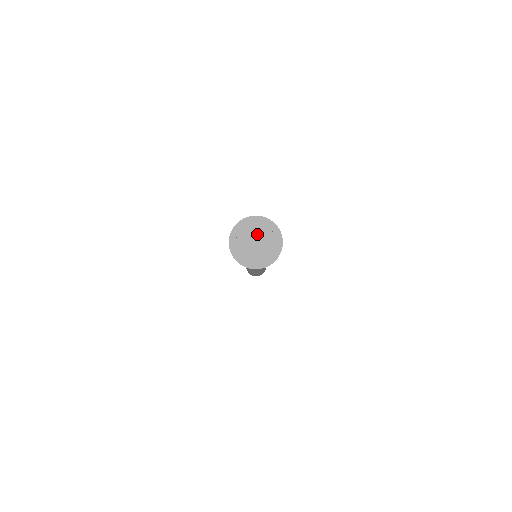
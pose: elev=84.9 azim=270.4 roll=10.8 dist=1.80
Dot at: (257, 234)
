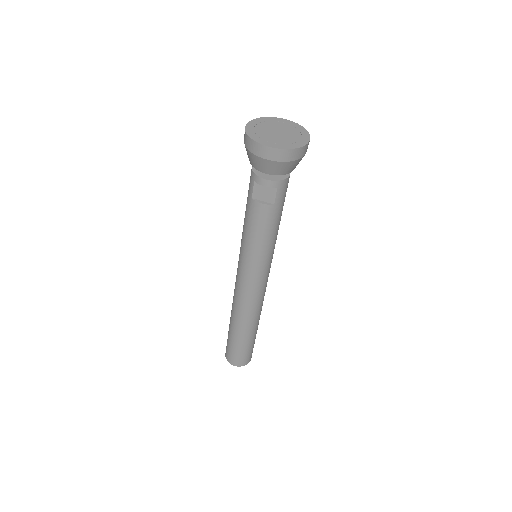
Dot at: (282, 128)
